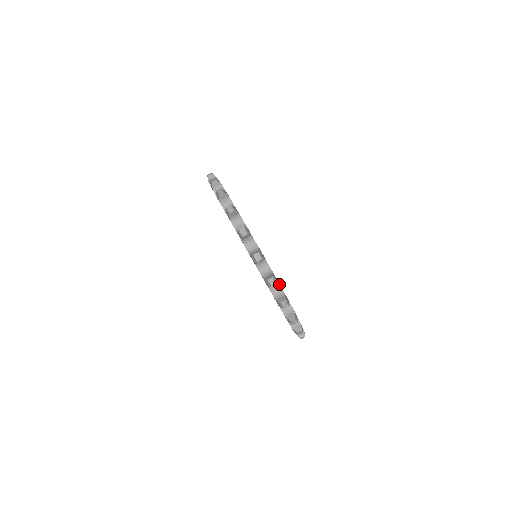
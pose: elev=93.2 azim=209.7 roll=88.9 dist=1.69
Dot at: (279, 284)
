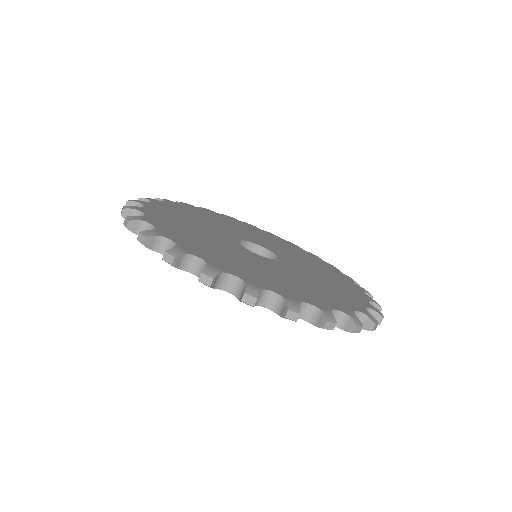
Dot at: (233, 275)
